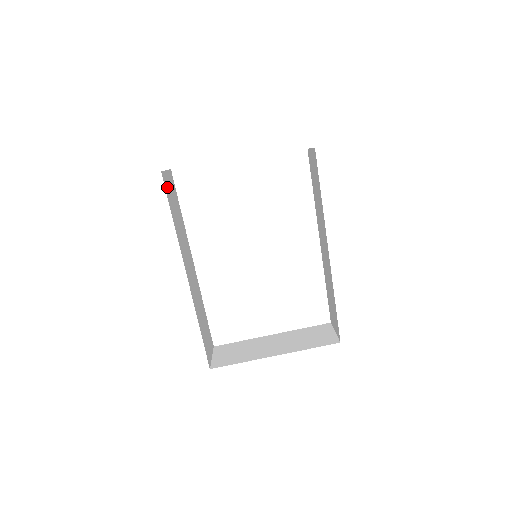
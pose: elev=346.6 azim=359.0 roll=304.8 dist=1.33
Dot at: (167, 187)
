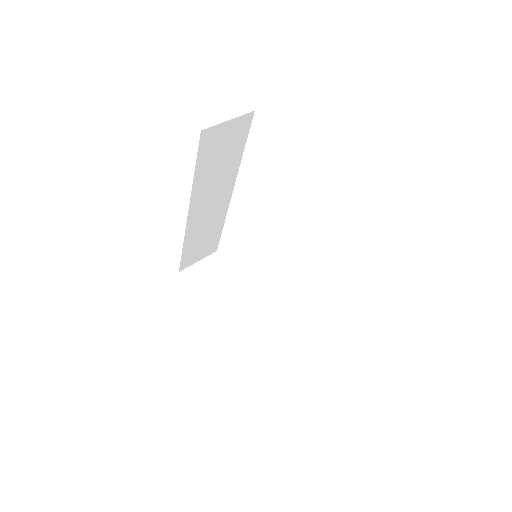
Dot at: (211, 141)
